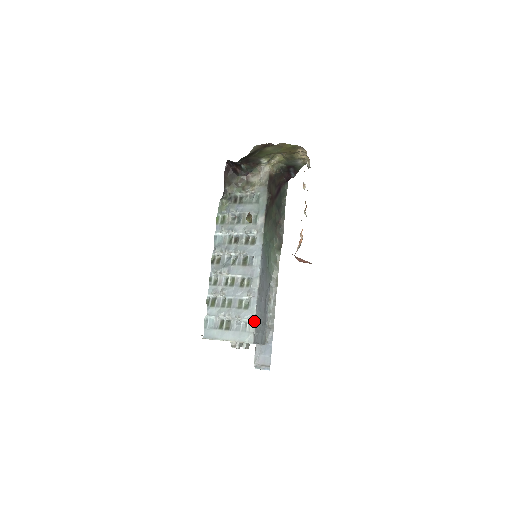
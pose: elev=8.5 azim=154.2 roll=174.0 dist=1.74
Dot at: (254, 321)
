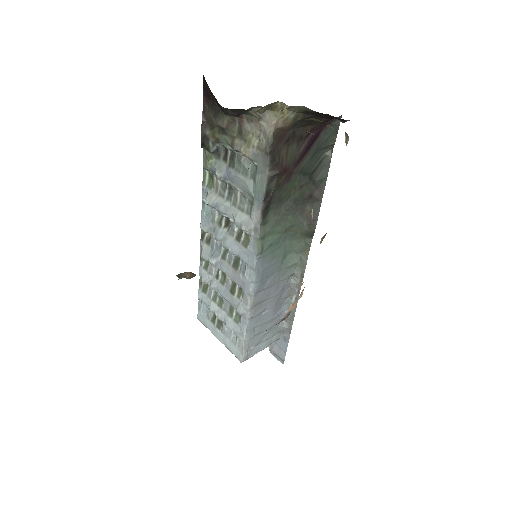
Dot at: (243, 342)
